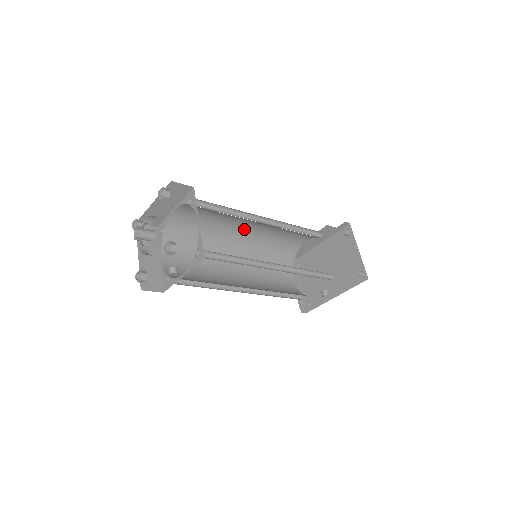
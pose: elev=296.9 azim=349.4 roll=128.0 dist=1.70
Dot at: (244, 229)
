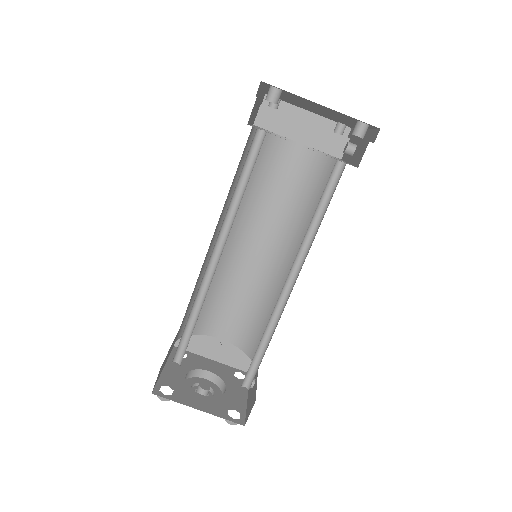
Dot at: (210, 244)
